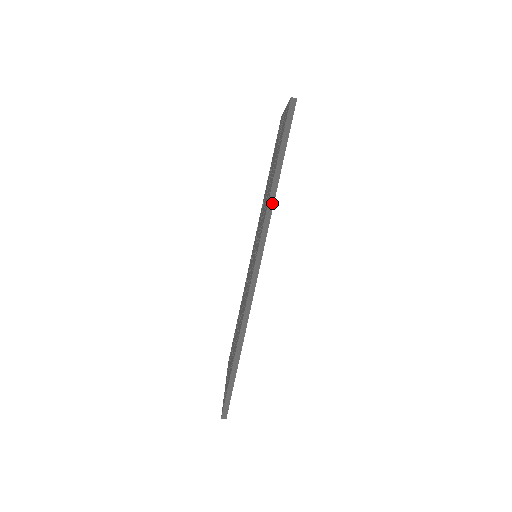
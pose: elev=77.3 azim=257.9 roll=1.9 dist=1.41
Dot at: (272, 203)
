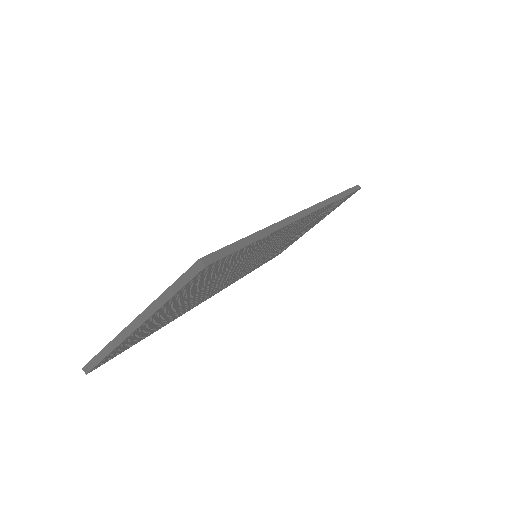
Dot at: (335, 199)
